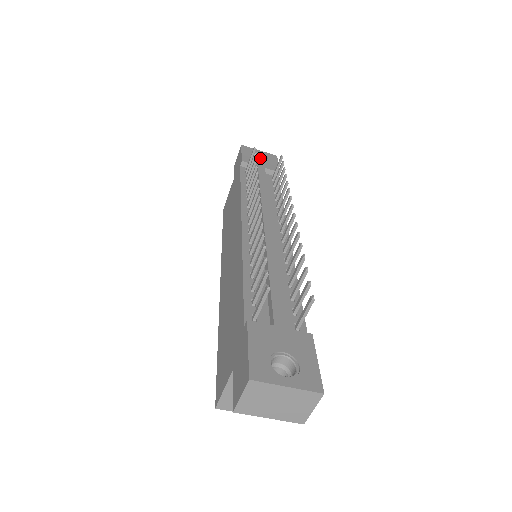
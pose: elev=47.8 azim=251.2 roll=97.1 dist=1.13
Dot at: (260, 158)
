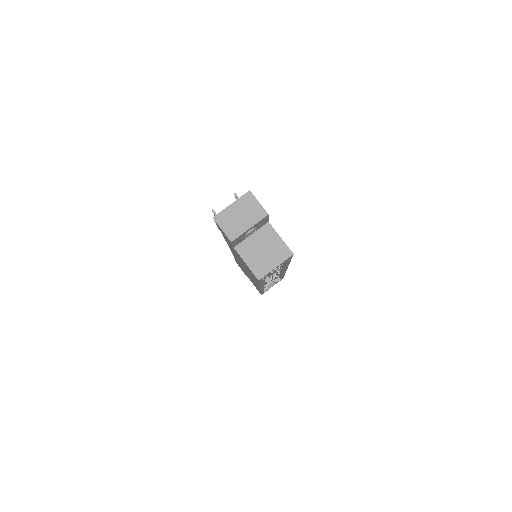
Dot at: occluded
